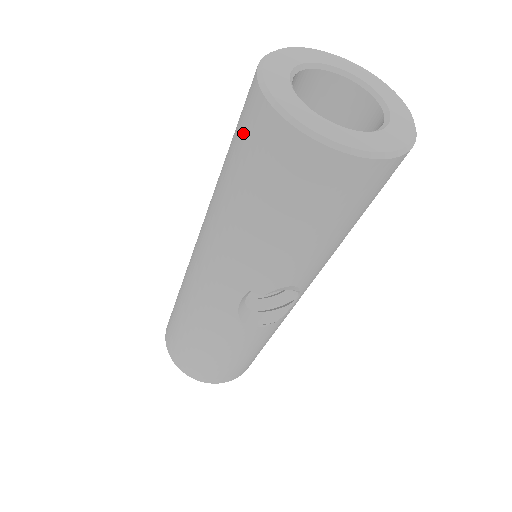
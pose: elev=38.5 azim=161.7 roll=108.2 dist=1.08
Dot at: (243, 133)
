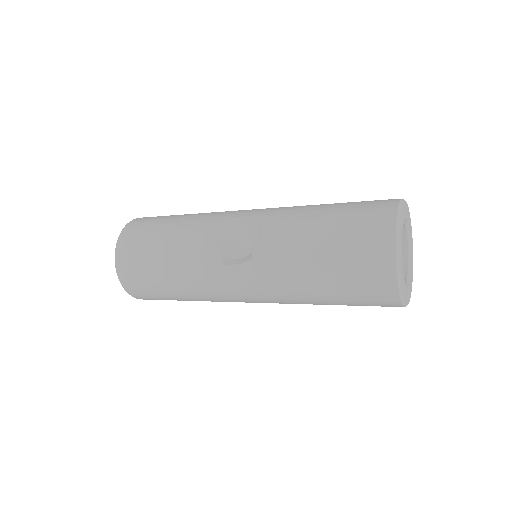
Dot at: (367, 302)
